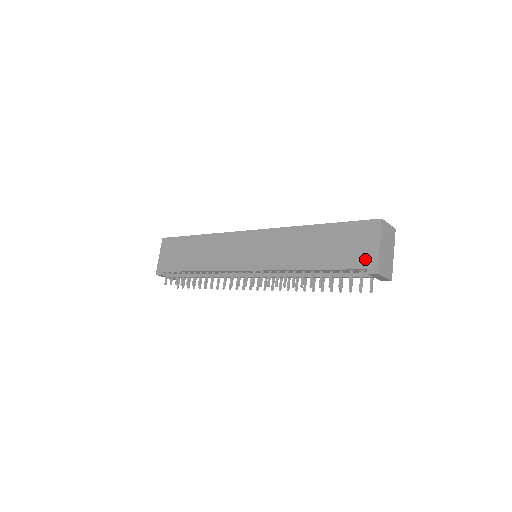
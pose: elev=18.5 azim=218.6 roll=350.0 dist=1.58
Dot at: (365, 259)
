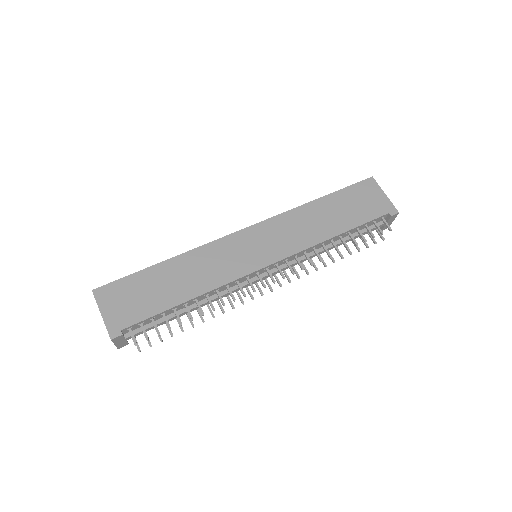
Dot at: (382, 207)
